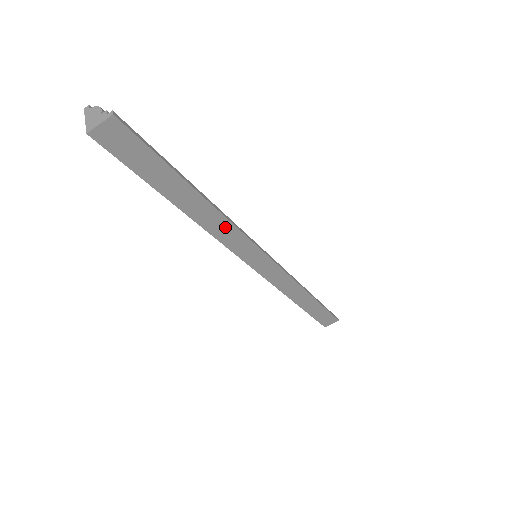
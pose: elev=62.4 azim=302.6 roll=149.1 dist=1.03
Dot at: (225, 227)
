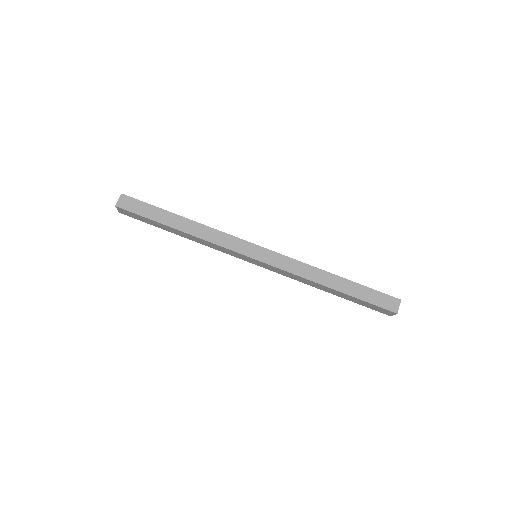
Dot at: (210, 232)
